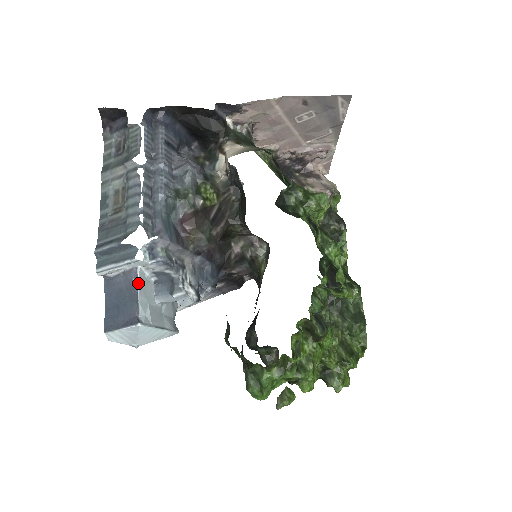
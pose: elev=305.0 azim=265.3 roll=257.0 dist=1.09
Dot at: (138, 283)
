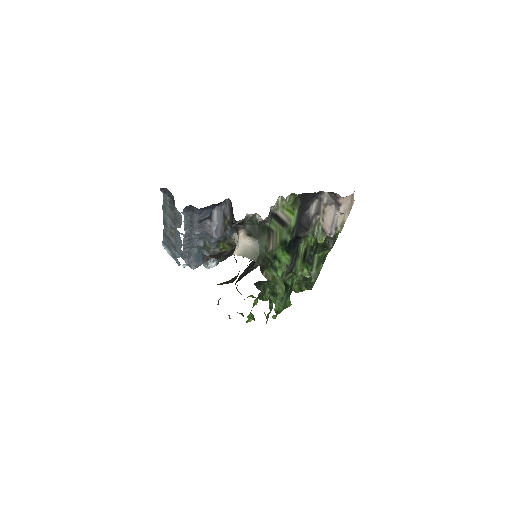
Dot at: occluded
